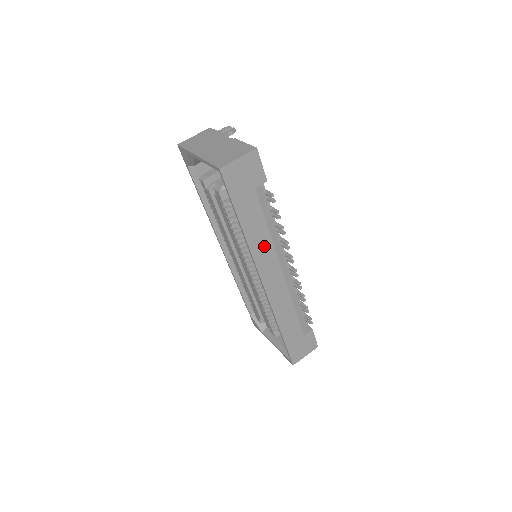
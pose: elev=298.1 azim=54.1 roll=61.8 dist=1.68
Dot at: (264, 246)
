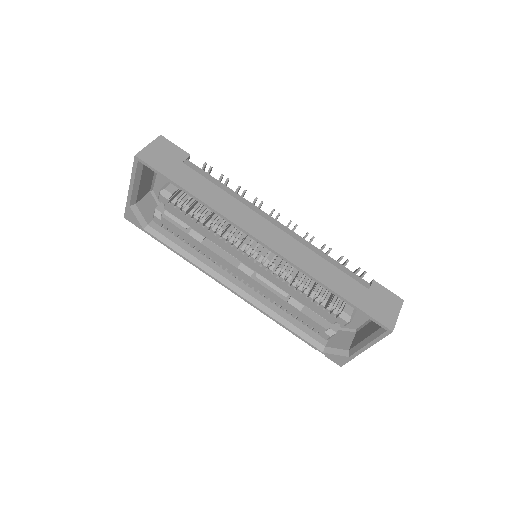
Dot at: (232, 207)
